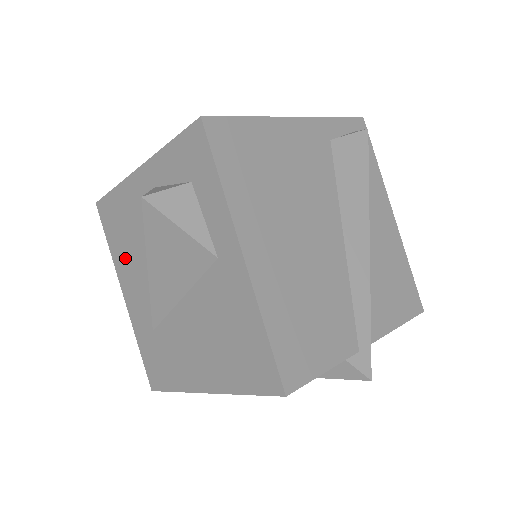
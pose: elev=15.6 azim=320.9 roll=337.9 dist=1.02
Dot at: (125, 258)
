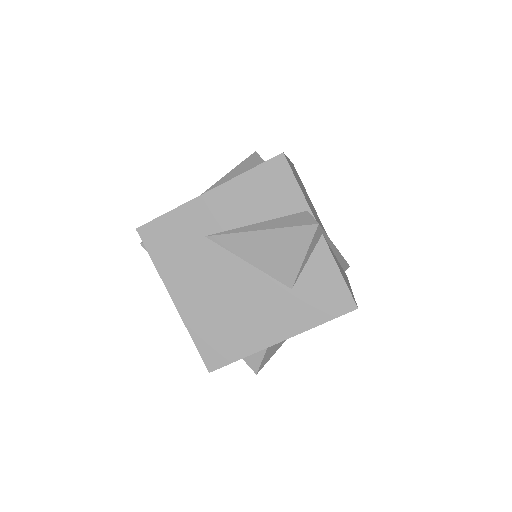
Dot at: occluded
